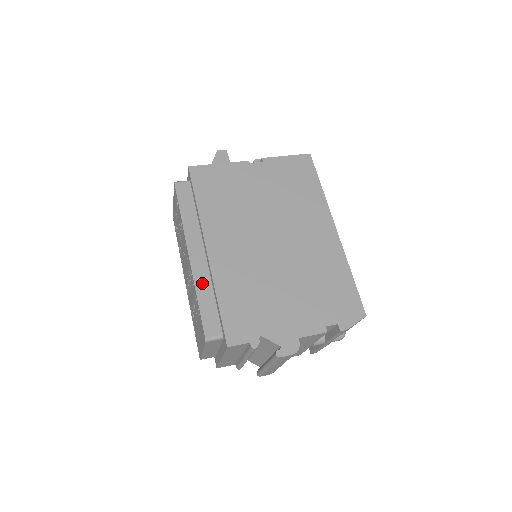
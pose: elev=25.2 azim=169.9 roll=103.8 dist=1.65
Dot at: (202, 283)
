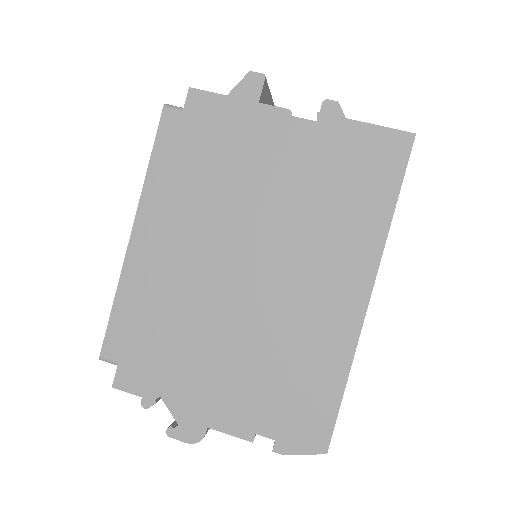
Dot at: (129, 282)
